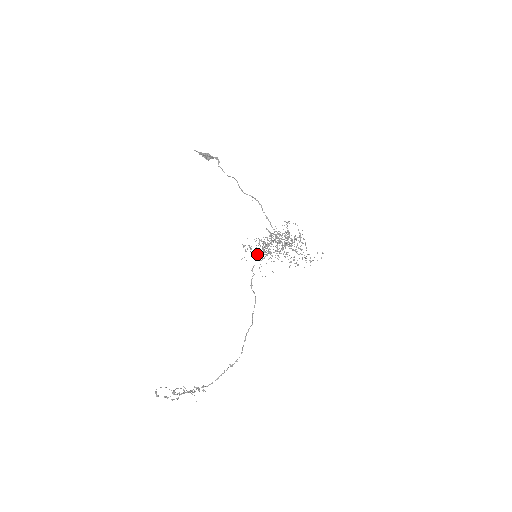
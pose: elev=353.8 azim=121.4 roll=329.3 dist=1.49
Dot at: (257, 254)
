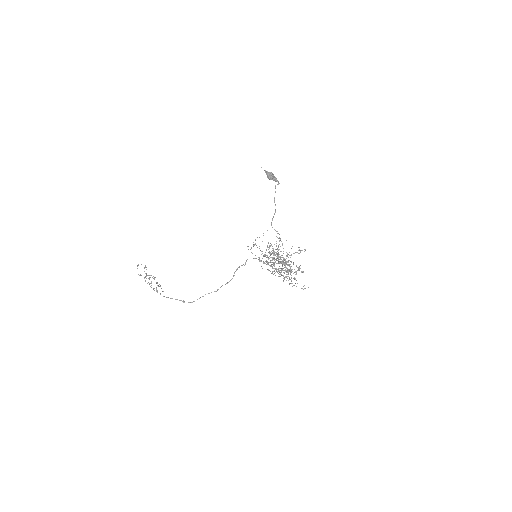
Dot at: occluded
